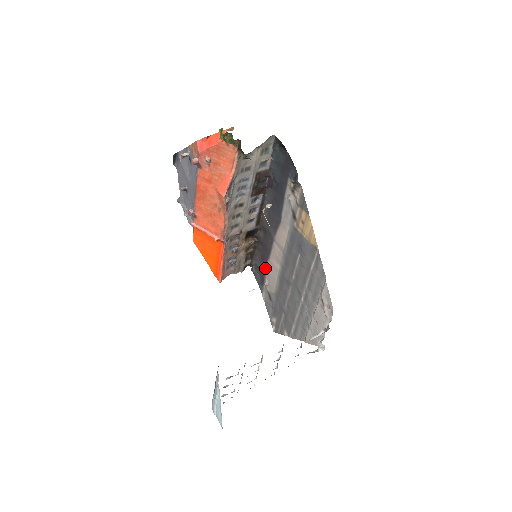
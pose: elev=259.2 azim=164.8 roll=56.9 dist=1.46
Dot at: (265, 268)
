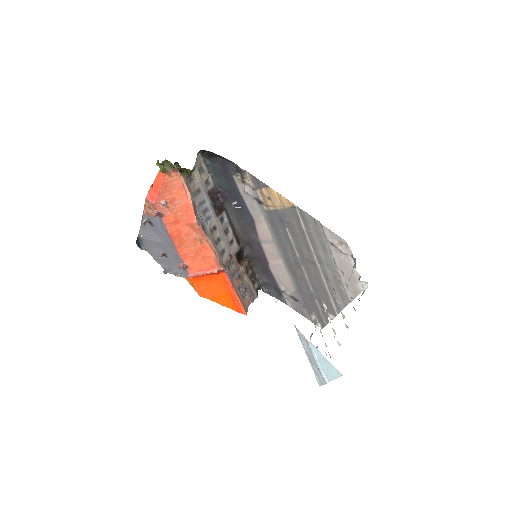
Dot at: (272, 277)
